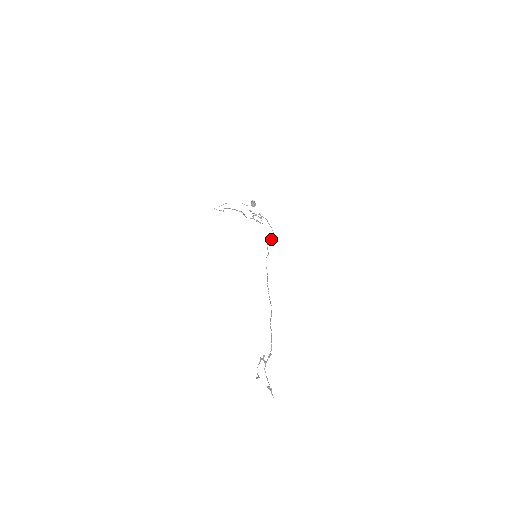
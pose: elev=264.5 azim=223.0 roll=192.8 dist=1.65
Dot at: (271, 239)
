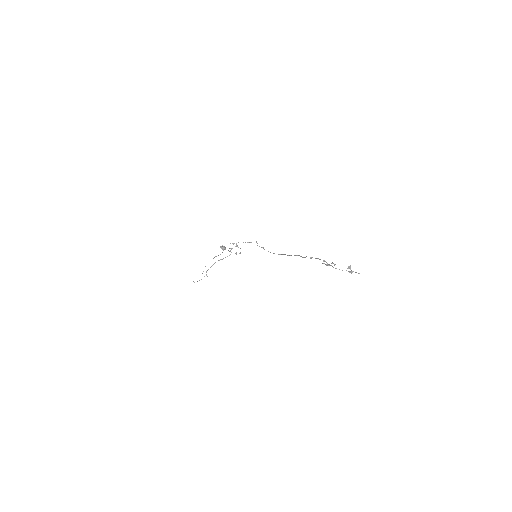
Dot at: (256, 242)
